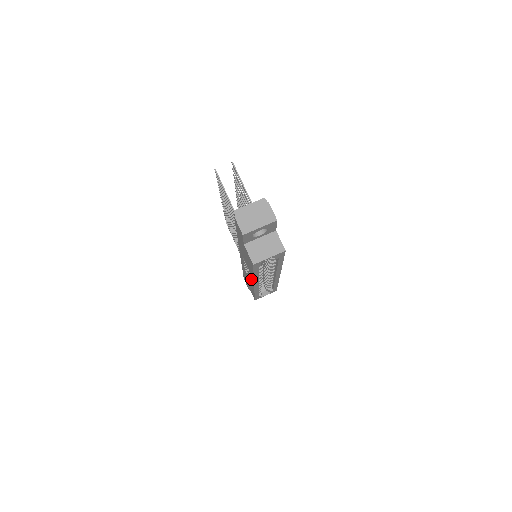
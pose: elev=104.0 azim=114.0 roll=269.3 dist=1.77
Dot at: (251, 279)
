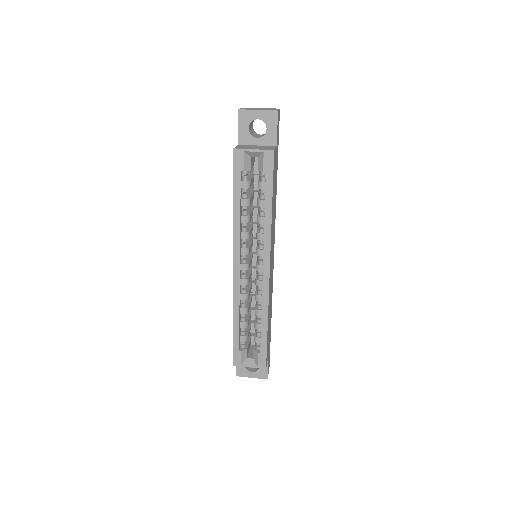
Dot at: occluded
